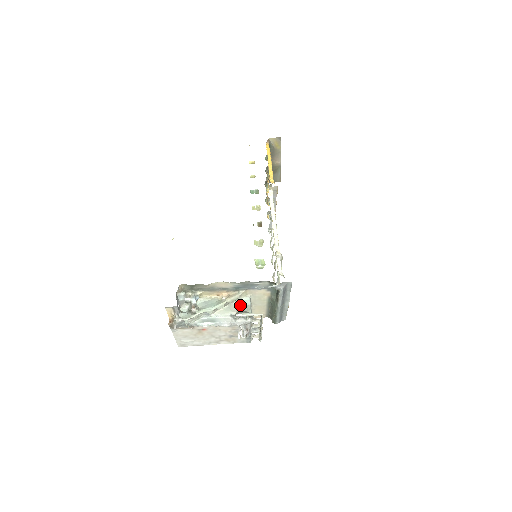
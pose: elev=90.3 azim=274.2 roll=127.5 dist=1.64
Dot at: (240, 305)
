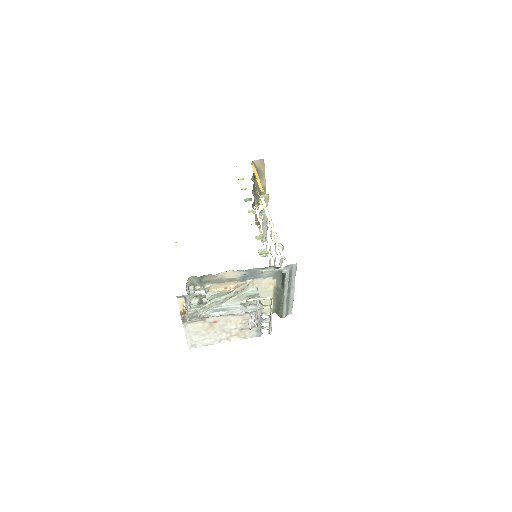
Dot at: (248, 294)
